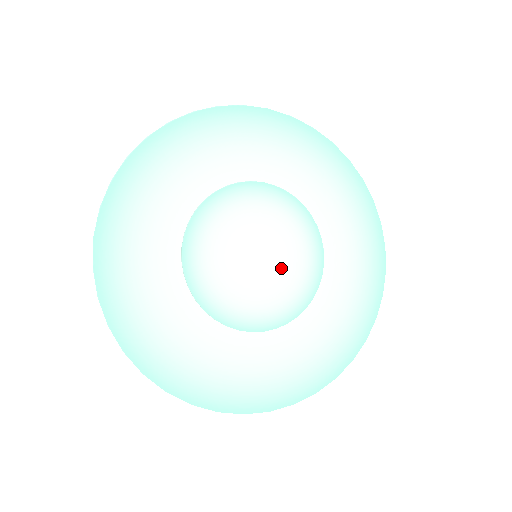
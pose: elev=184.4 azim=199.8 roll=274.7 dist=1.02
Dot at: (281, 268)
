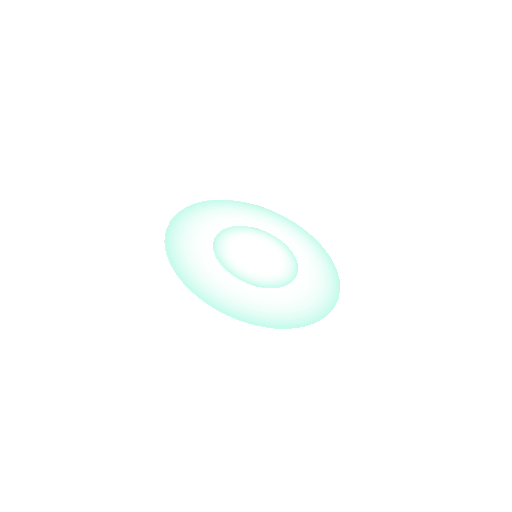
Dot at: (272, 263)
